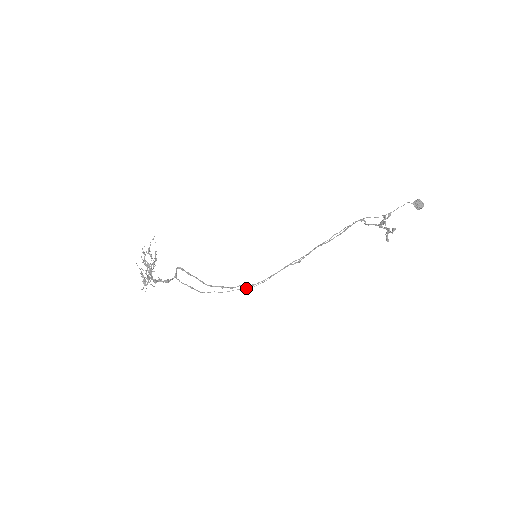
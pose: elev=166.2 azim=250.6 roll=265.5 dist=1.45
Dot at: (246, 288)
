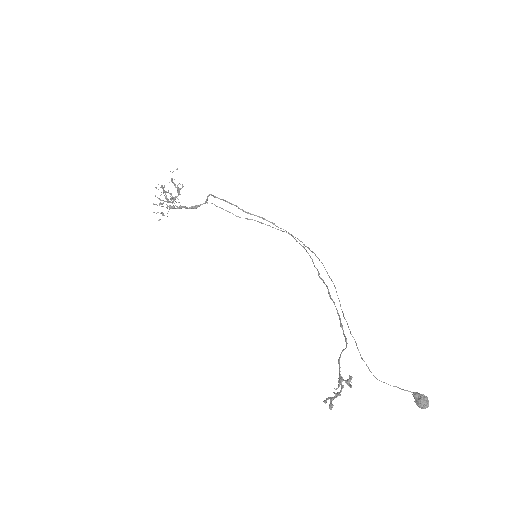
Dot at: occluded
